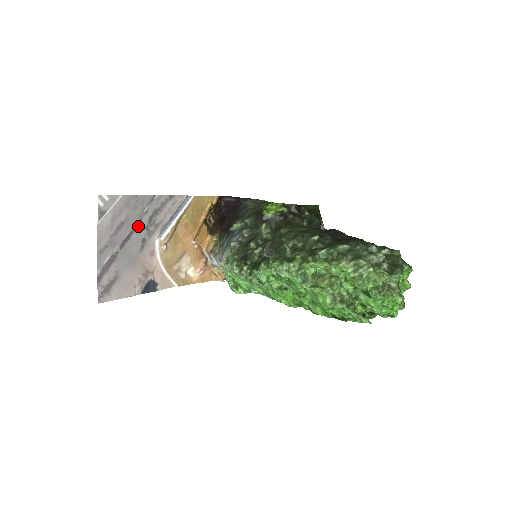
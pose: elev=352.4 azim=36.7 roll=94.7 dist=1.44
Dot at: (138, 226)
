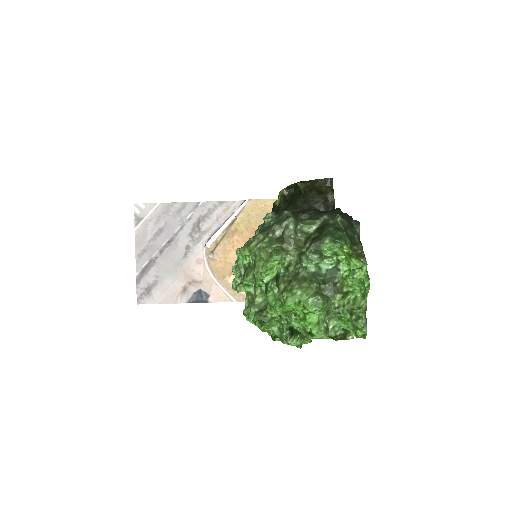
Dot at: (180, 233)
